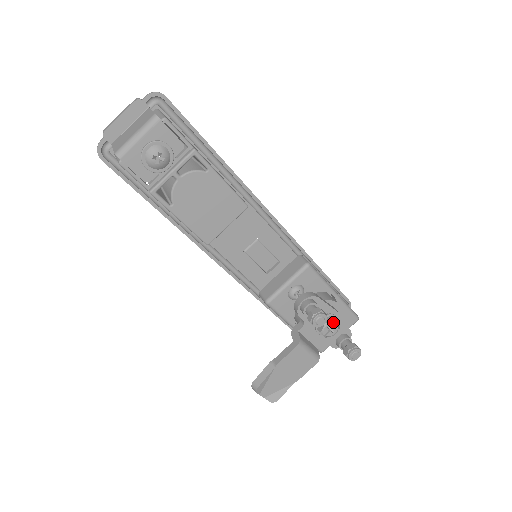
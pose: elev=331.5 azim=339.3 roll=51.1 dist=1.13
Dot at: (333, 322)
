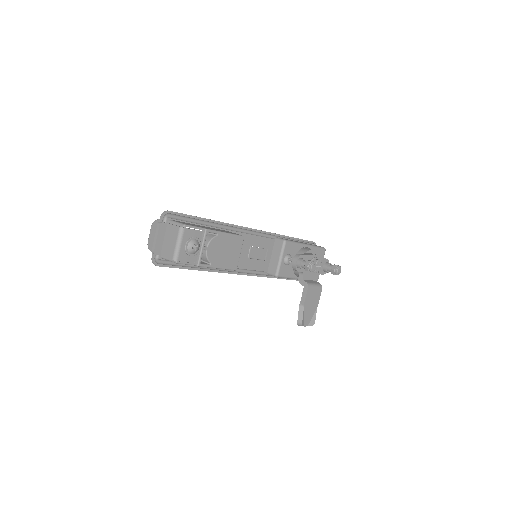
Dot at: (317, 262)
